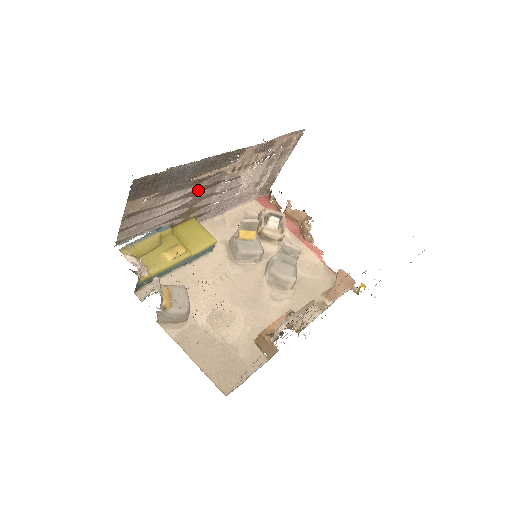
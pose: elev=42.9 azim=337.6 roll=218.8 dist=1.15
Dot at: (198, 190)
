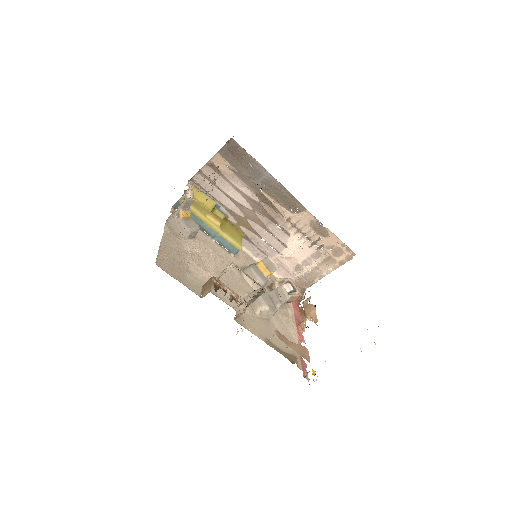
Dot at: (259, 207)
